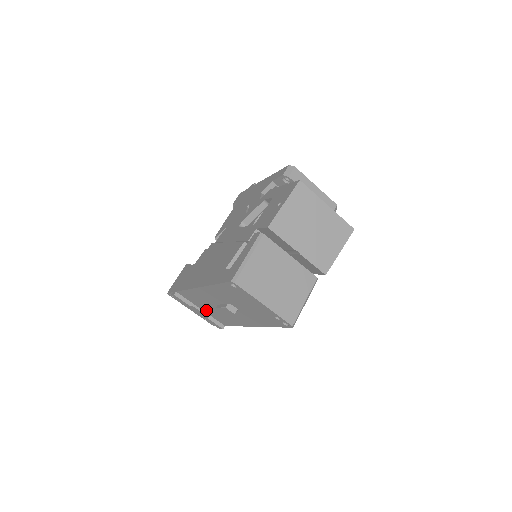
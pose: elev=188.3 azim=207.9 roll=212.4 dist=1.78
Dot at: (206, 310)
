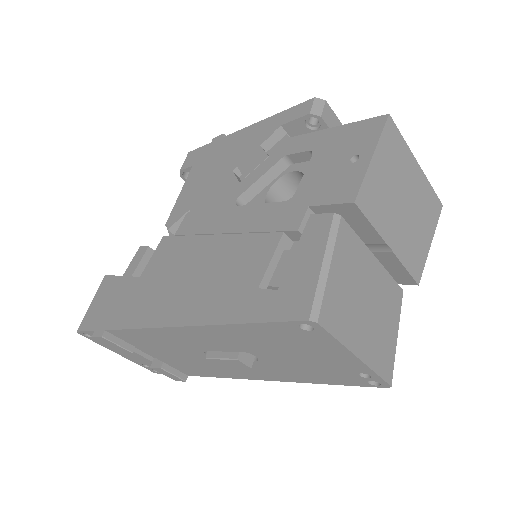
Dot at: (162, 356)
